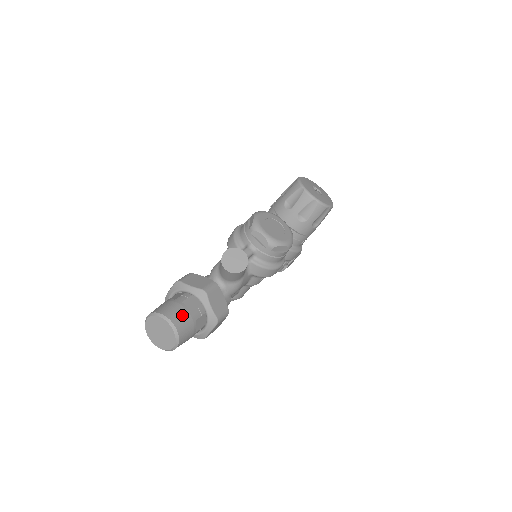
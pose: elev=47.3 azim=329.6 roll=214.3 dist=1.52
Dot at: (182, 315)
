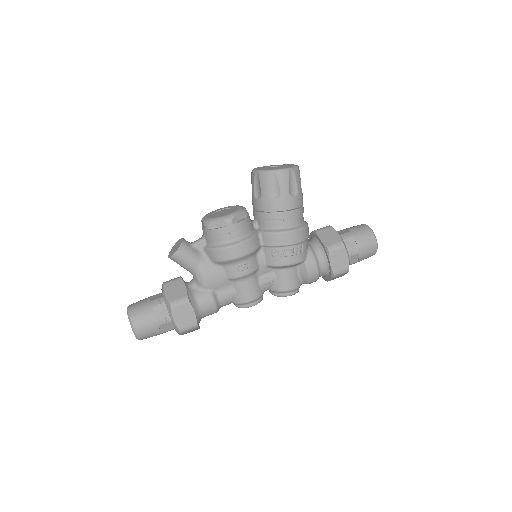
Dot at: (140, 303)
